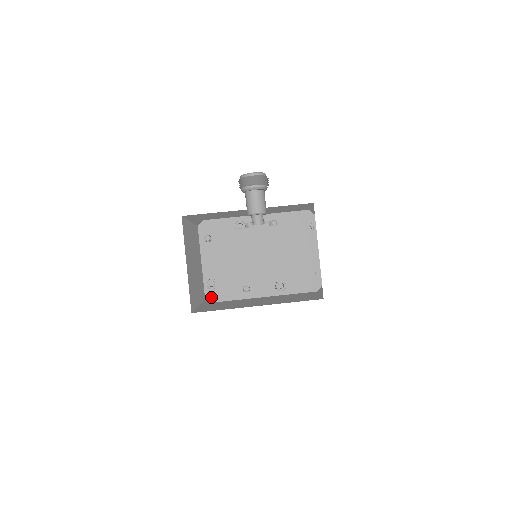
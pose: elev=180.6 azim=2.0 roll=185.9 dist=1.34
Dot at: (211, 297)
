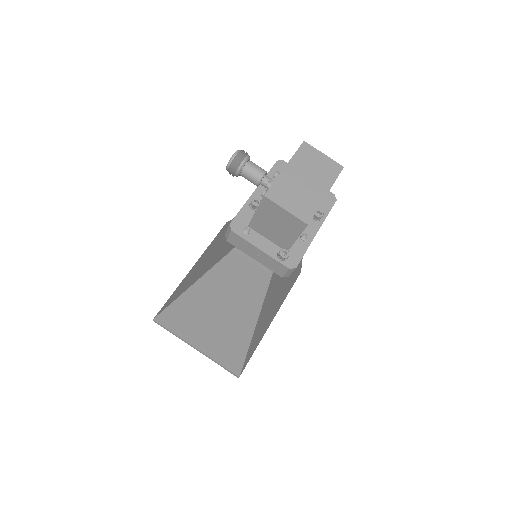
Dot at: (292, 265)
